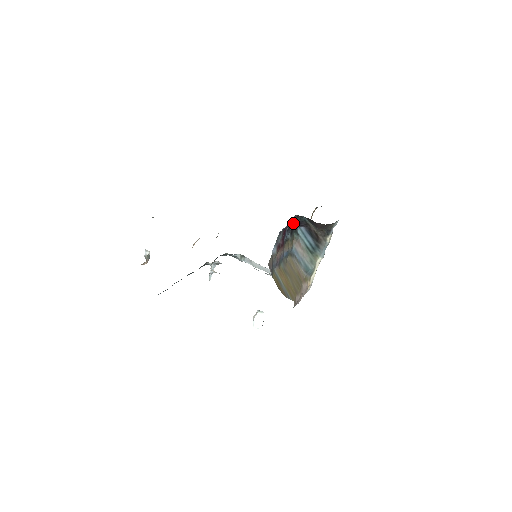
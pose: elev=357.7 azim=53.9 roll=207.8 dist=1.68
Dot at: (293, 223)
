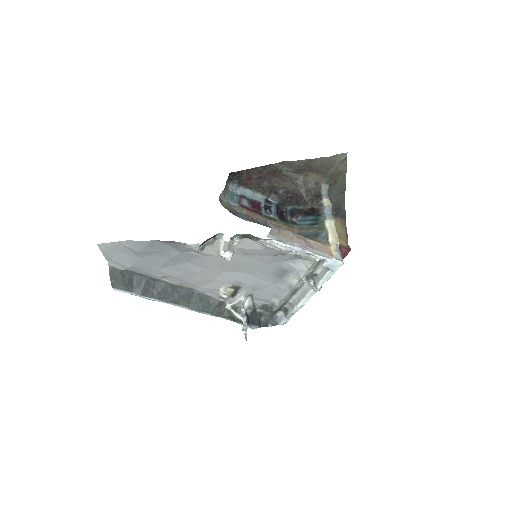
Dot at: (273, 207)
